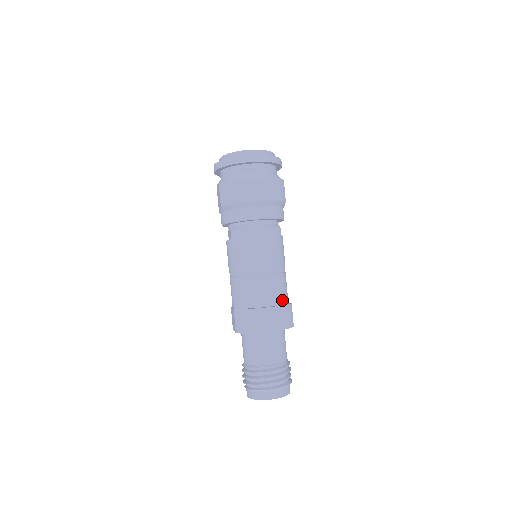
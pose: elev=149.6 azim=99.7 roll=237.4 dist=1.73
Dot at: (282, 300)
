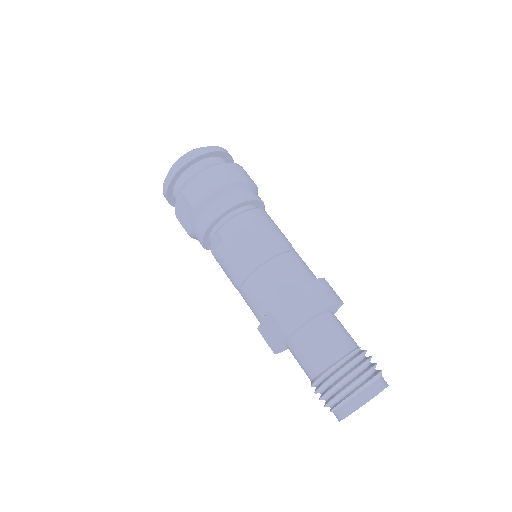
Dot at: (315, 277)
